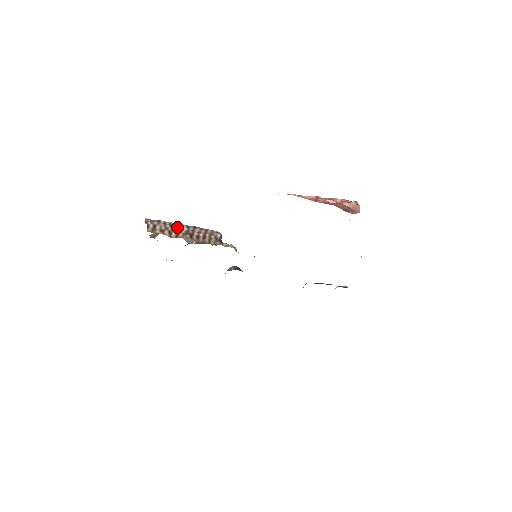
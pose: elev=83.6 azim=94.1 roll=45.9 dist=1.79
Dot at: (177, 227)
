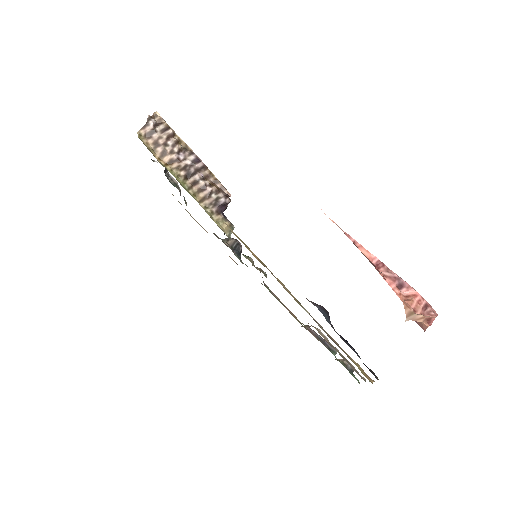
Dot at: (183, 151)
